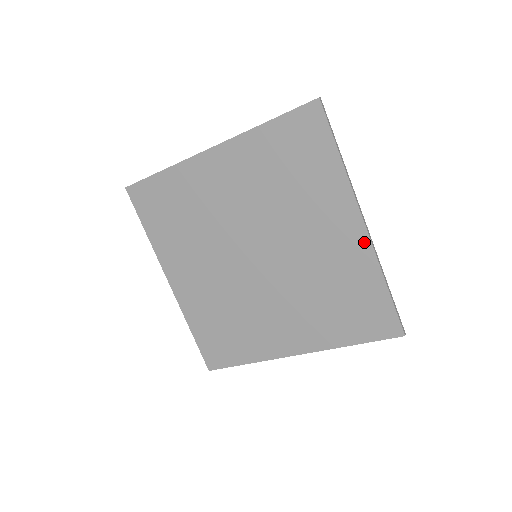
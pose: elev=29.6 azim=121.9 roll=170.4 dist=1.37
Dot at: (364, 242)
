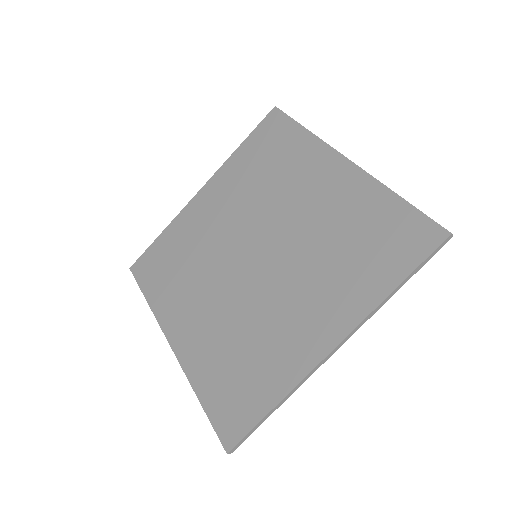
Dot at: (354, 172)
